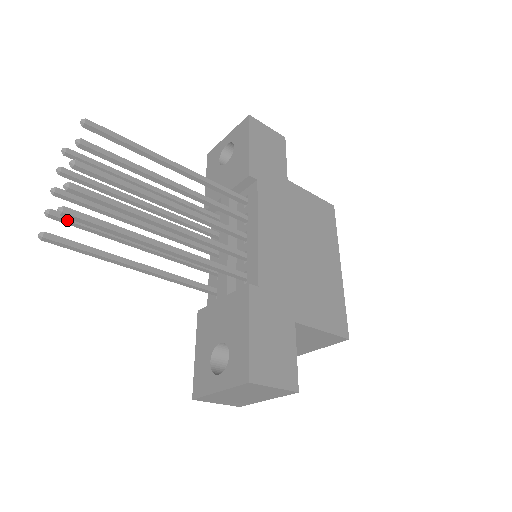
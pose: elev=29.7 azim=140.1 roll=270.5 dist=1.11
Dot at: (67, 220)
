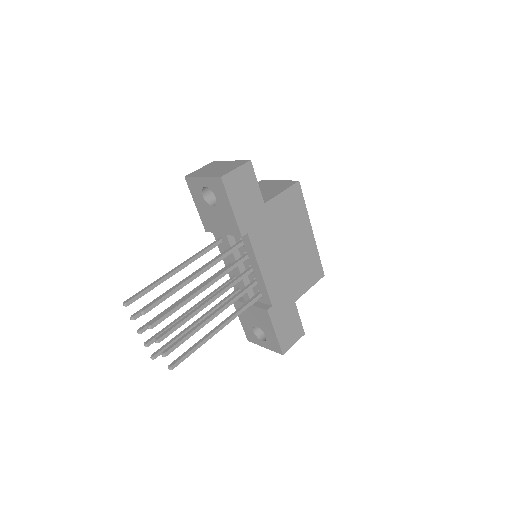
Dot at: occluded
